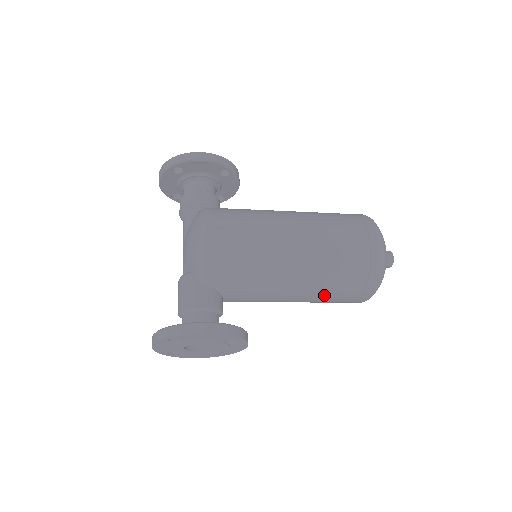
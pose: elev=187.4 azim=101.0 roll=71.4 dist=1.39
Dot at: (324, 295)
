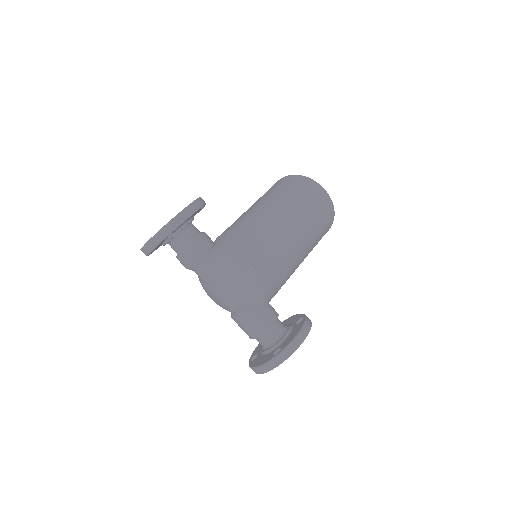
Dot at: occluded
